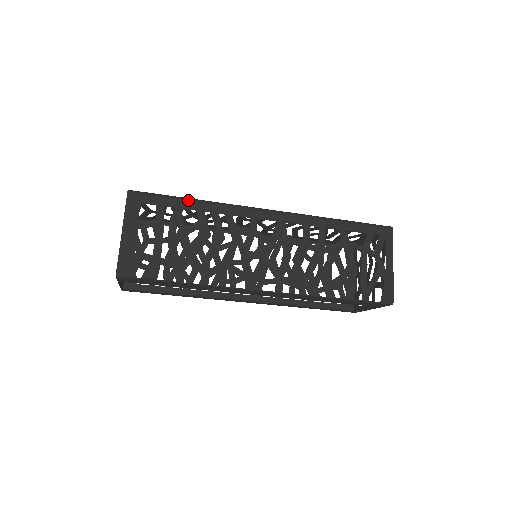
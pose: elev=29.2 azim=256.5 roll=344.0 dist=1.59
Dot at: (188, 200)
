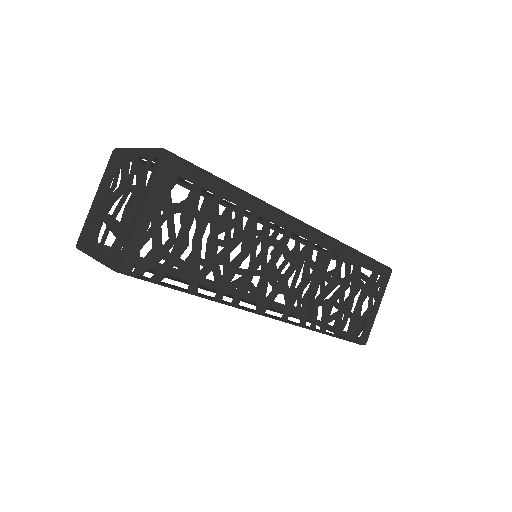
Dot at: (232, 188)
